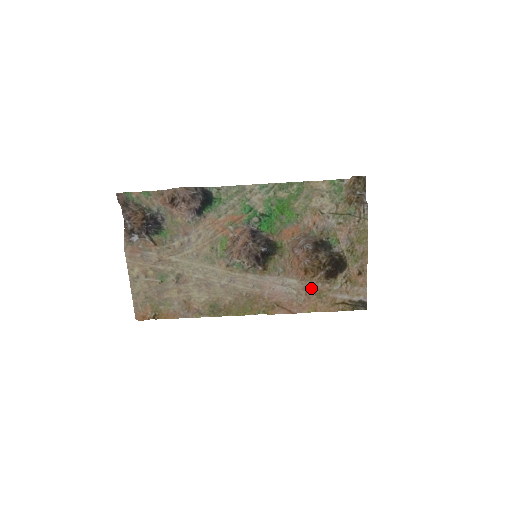
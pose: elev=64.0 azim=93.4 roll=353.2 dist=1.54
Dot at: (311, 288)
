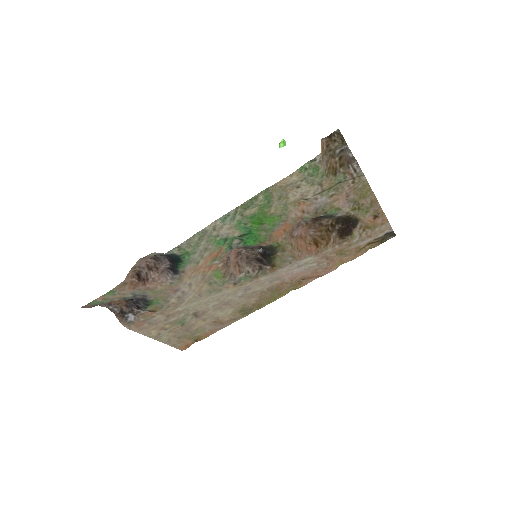
Dot at: (329, 253)
